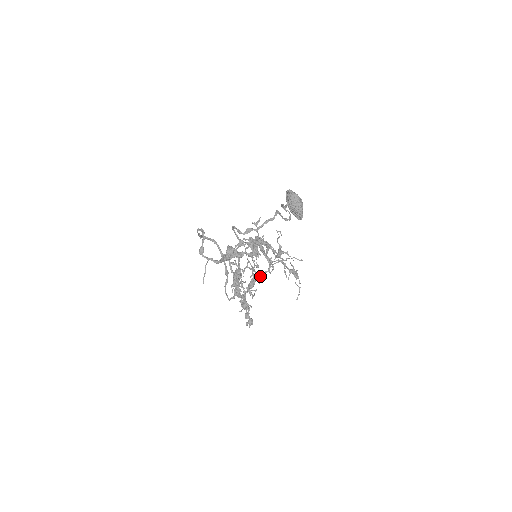
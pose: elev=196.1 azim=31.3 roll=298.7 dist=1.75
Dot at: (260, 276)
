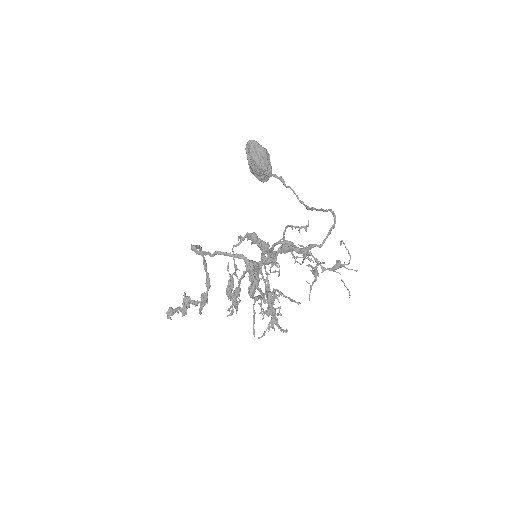
Dot at: occluded
